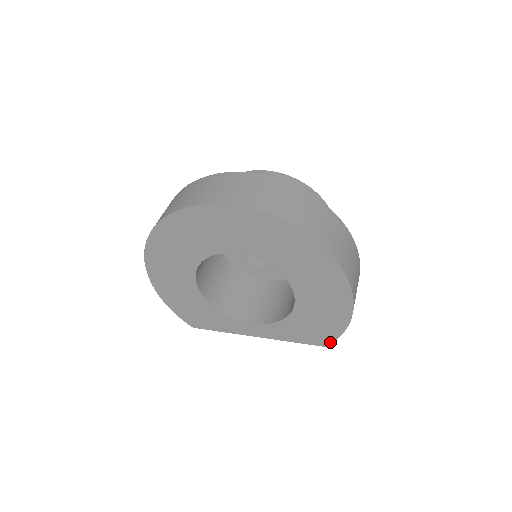
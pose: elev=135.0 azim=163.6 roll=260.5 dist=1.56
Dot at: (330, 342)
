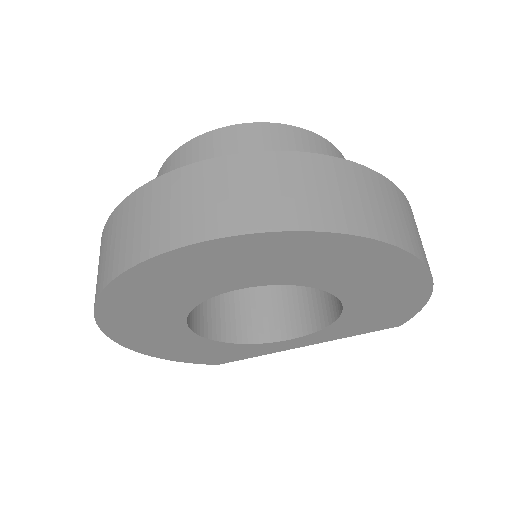
Dot at: (405, 320)
